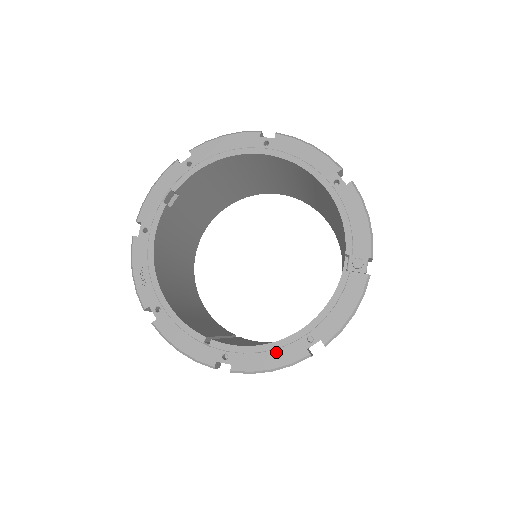
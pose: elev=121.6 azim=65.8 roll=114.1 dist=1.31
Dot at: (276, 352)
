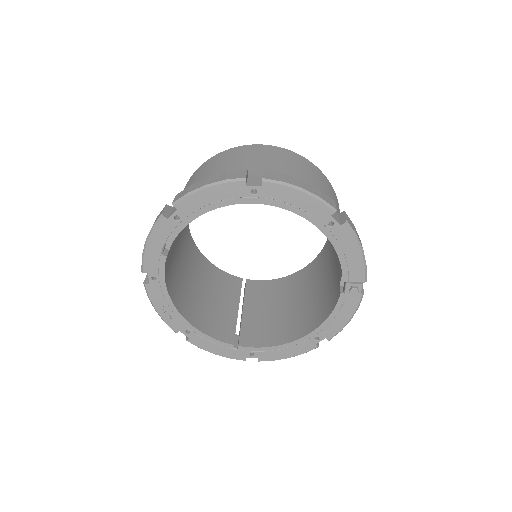
Dot at: (291, 348)
